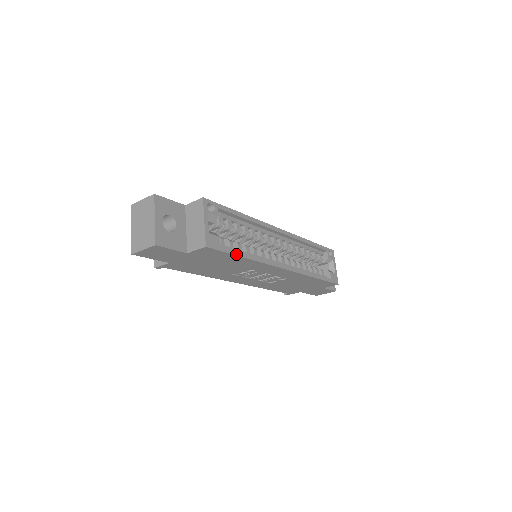
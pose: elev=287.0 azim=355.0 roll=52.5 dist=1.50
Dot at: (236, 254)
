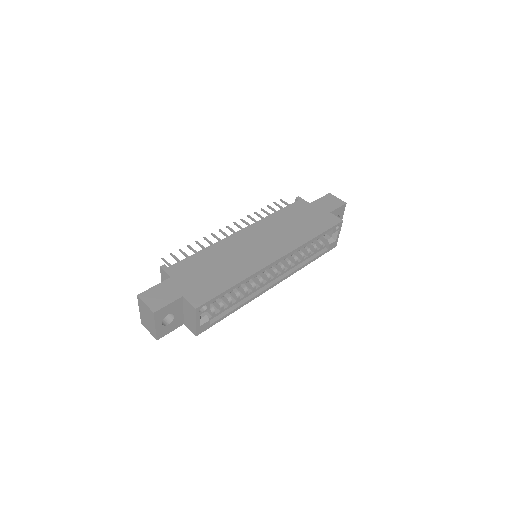
Dot at: (224, 317)
